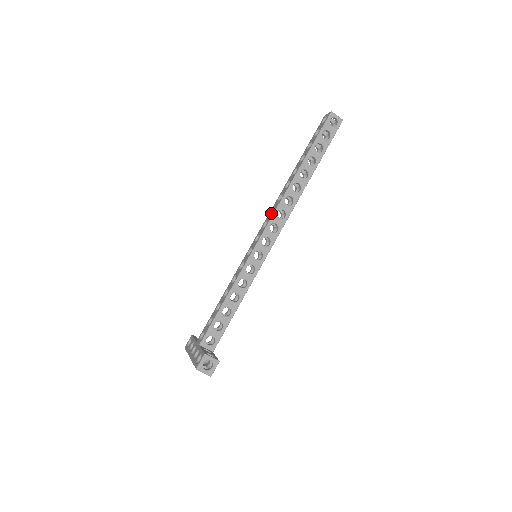
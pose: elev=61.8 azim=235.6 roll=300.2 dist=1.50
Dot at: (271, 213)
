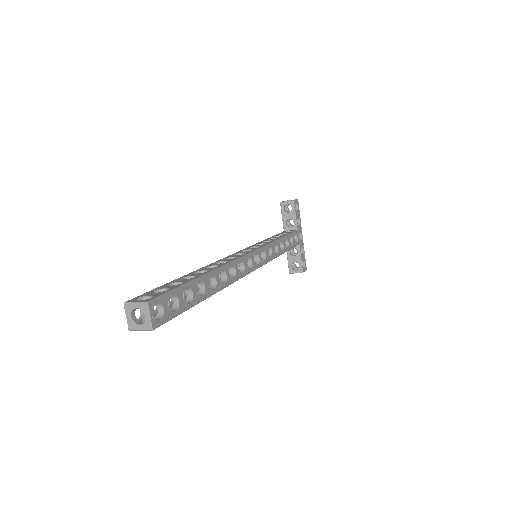
Dot at: occluded
